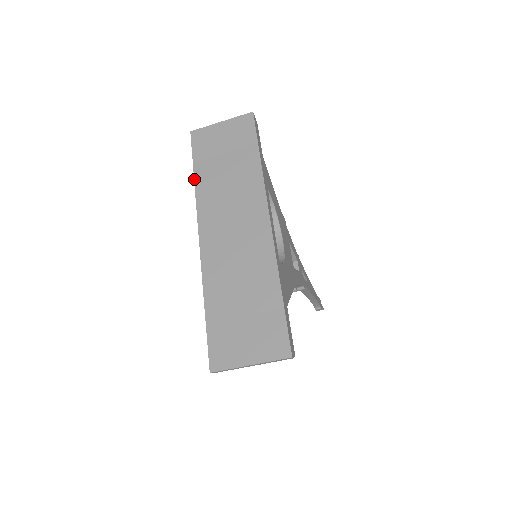
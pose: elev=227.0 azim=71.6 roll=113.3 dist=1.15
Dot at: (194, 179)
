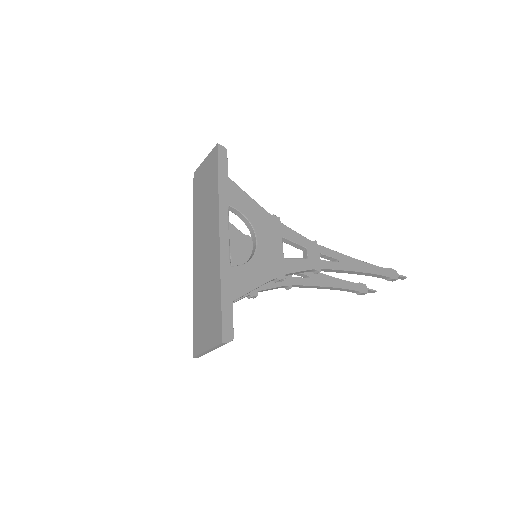
Dot at: (193, 211)
